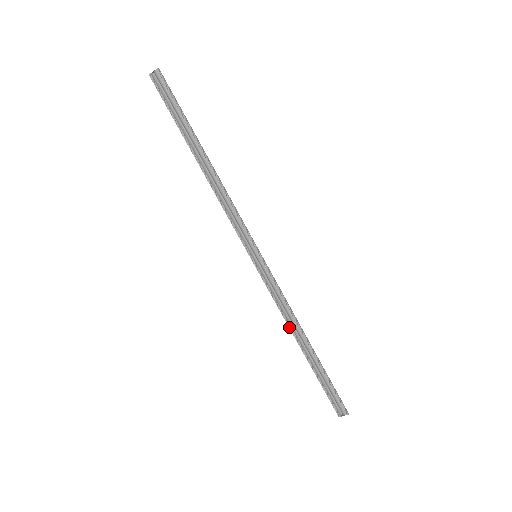
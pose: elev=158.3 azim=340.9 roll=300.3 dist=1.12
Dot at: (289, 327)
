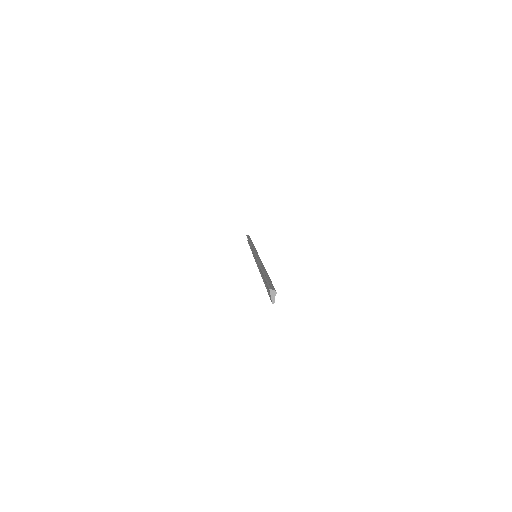
Dot at: (250, 243)
